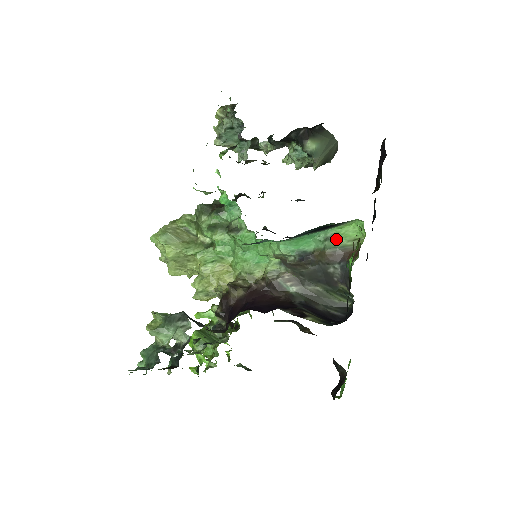
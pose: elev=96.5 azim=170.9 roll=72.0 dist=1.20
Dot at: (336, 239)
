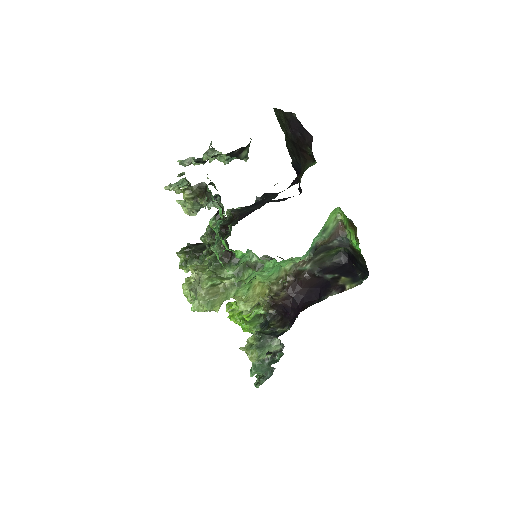
Dot at: (328, 228)
